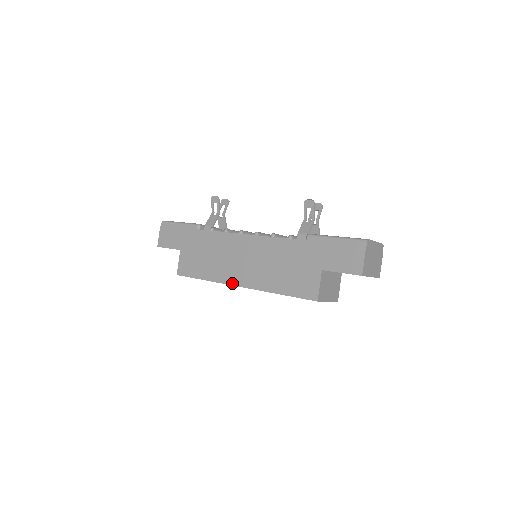
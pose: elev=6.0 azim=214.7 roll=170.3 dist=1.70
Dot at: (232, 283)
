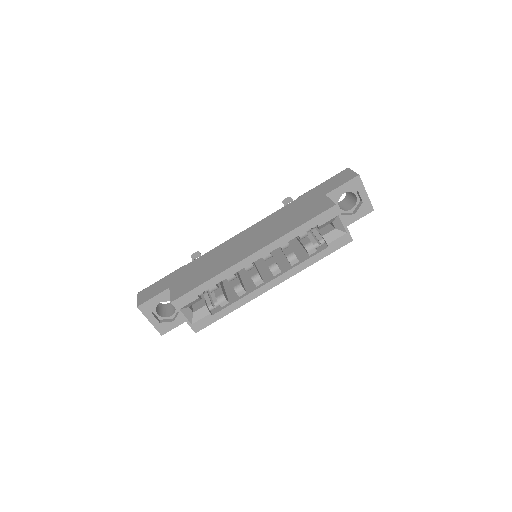
Dot at: (243, 258)
